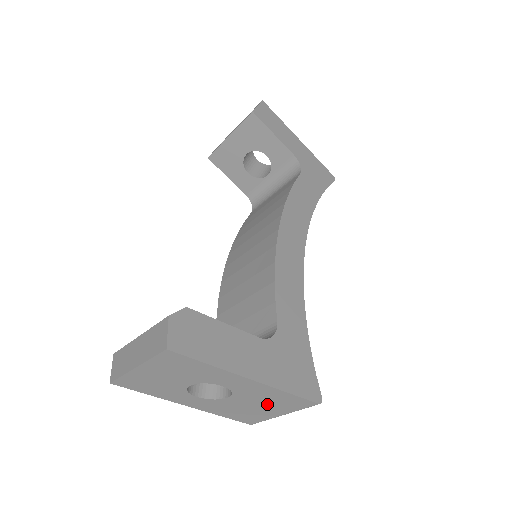
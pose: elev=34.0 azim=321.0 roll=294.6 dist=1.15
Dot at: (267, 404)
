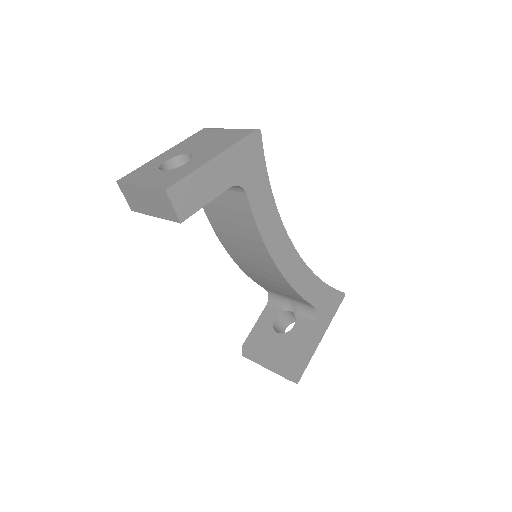
Dot at: occluded
